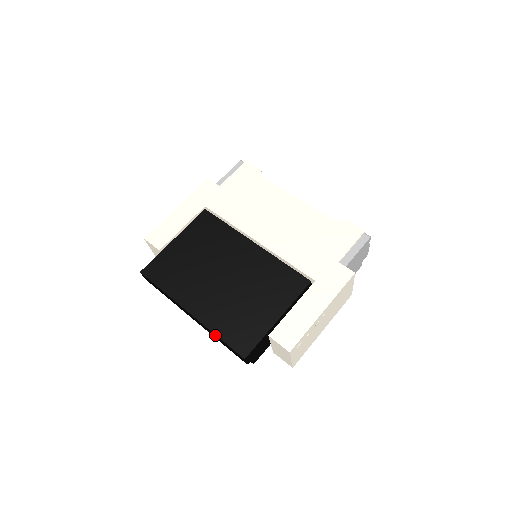
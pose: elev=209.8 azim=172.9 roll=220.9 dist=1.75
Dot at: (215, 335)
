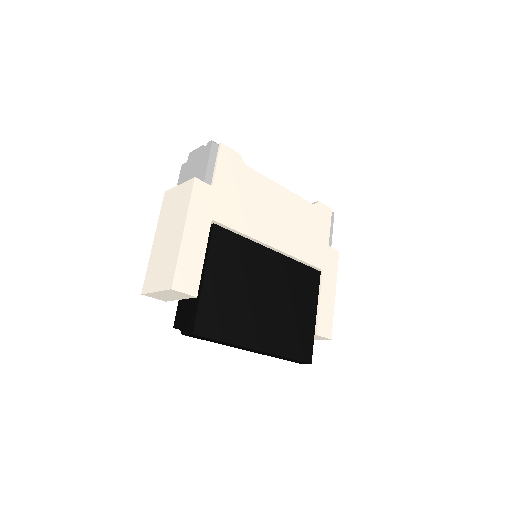
Dot at: occluded
